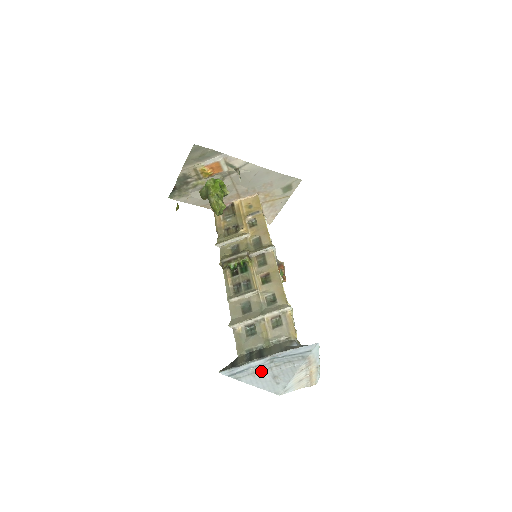
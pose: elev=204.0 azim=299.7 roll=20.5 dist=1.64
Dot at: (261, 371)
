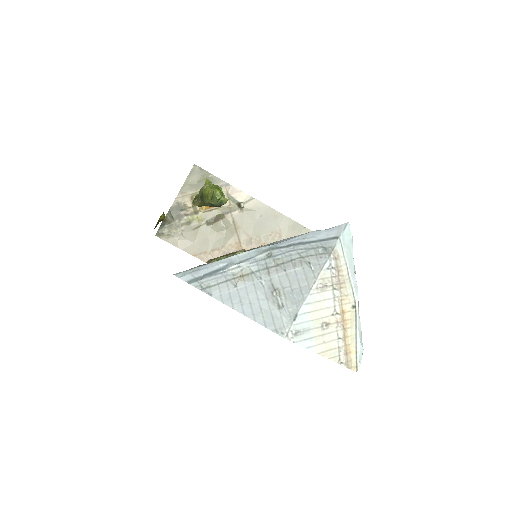
Dot at: (249, 275)
